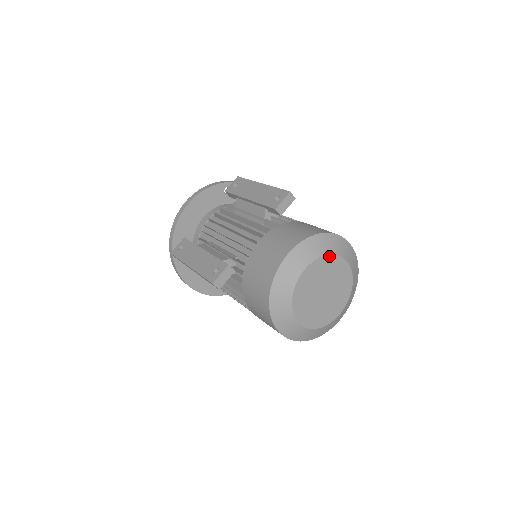
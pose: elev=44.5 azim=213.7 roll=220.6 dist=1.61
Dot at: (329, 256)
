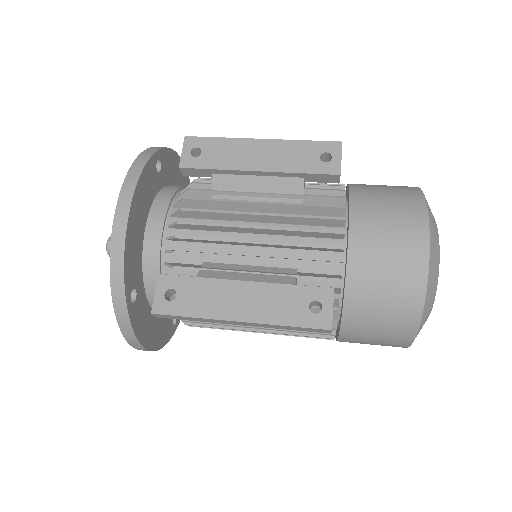
Dot at: occluded
